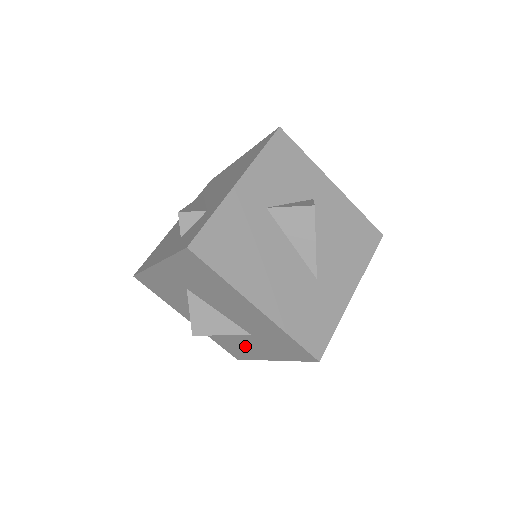
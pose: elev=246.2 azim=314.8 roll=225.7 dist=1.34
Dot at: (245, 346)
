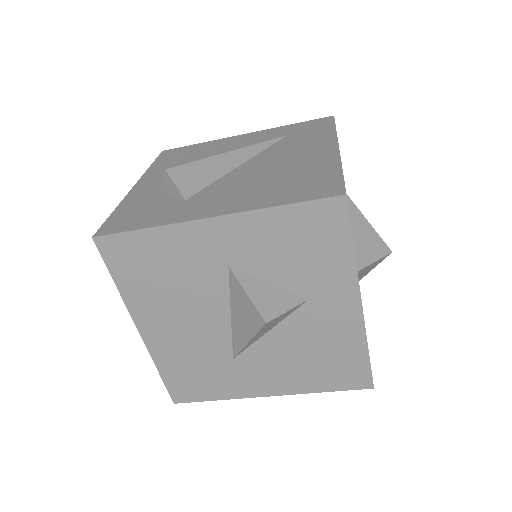
Dot at: occluded
